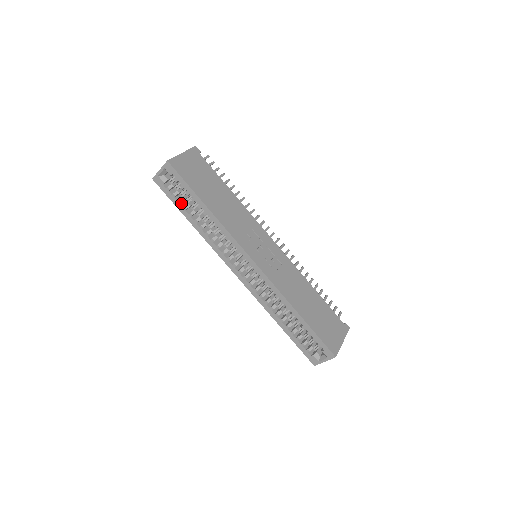
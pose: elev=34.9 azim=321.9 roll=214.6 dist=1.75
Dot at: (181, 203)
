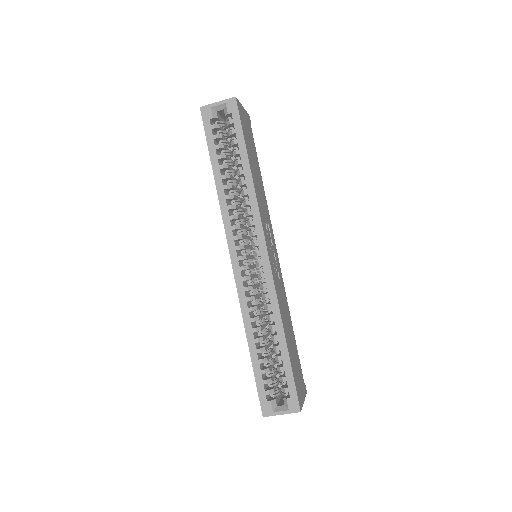
Dot at: (216, 150)
